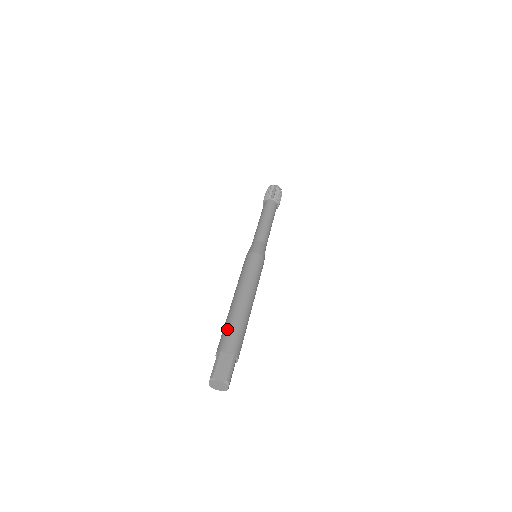
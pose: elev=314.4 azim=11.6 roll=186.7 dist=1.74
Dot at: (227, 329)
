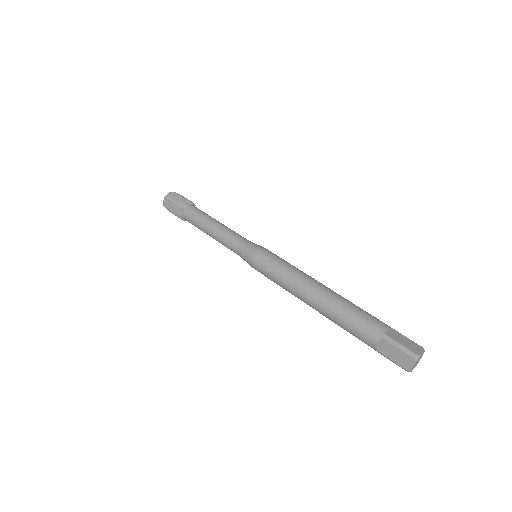
Dot at: (357, 316)
